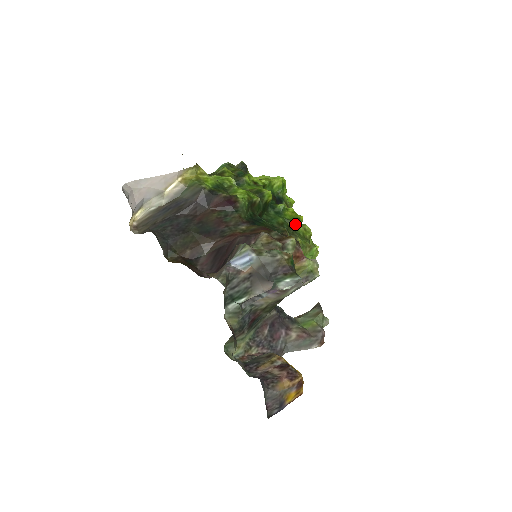
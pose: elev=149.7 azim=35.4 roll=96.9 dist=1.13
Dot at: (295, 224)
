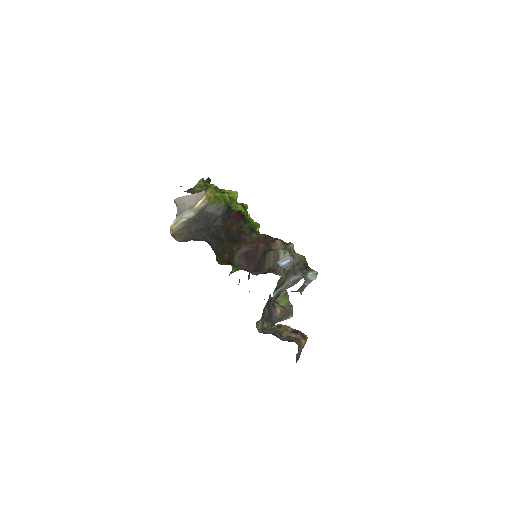
Dot at: (258, 230)
